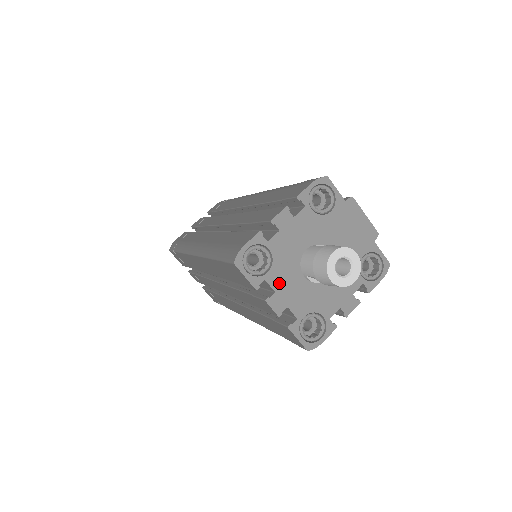
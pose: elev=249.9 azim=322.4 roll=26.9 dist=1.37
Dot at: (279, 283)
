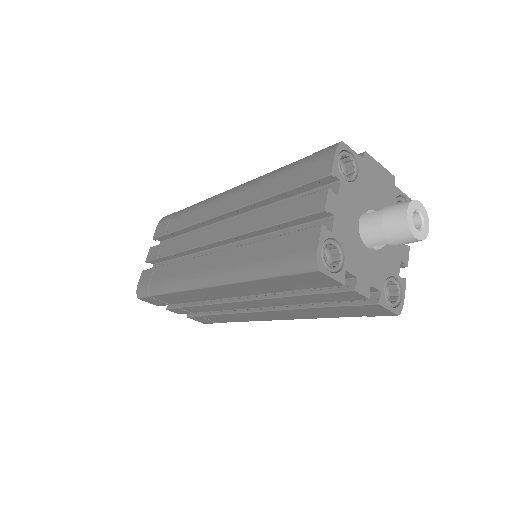
Dot at: (356, 267)
